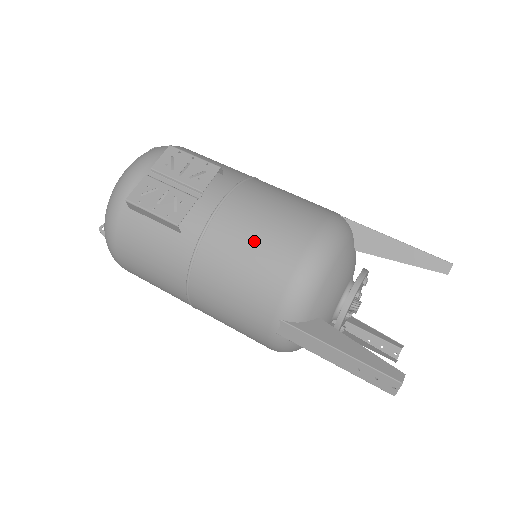
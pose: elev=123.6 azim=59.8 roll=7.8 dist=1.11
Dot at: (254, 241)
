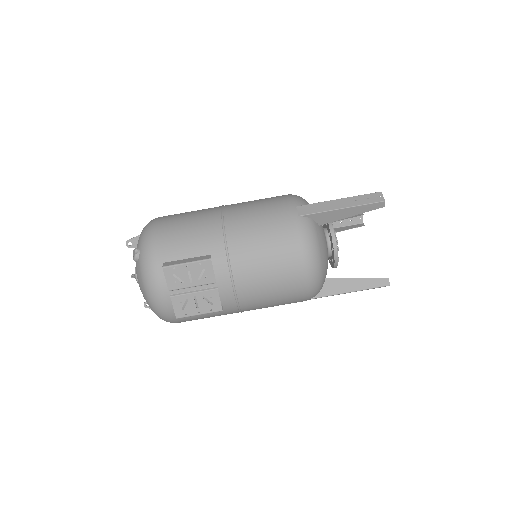
Dot at: (271, 286)
